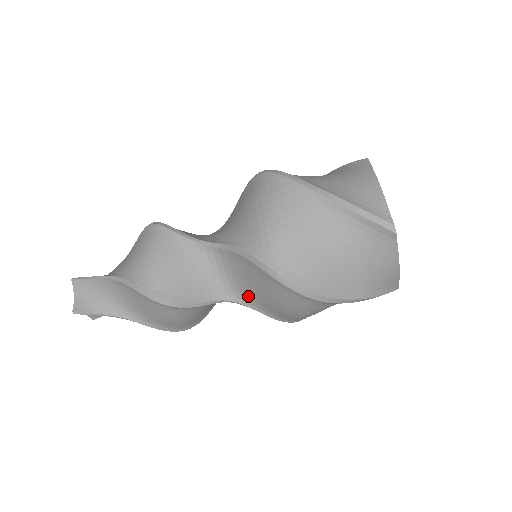
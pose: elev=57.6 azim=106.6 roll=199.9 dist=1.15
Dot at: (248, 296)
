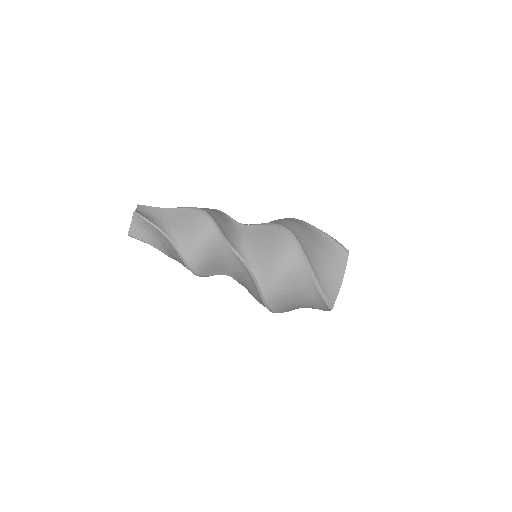
Dot at: (253, 256)
